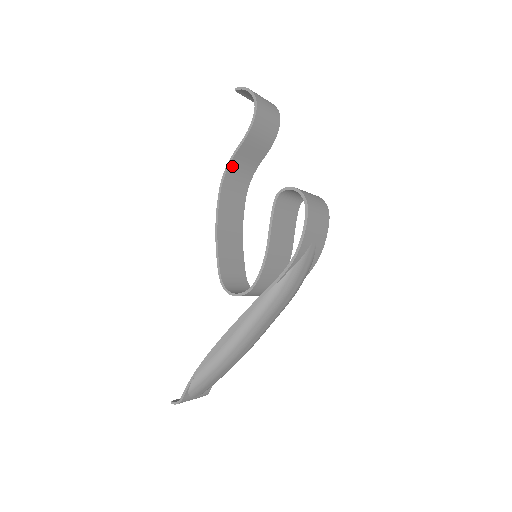
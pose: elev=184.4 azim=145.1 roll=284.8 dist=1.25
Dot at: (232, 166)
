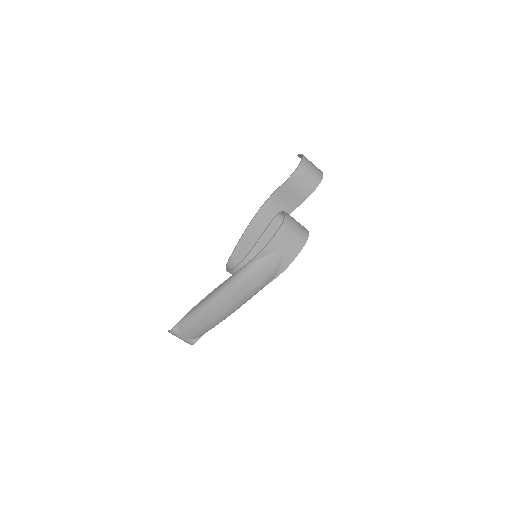
Dot at: (273, 198)
